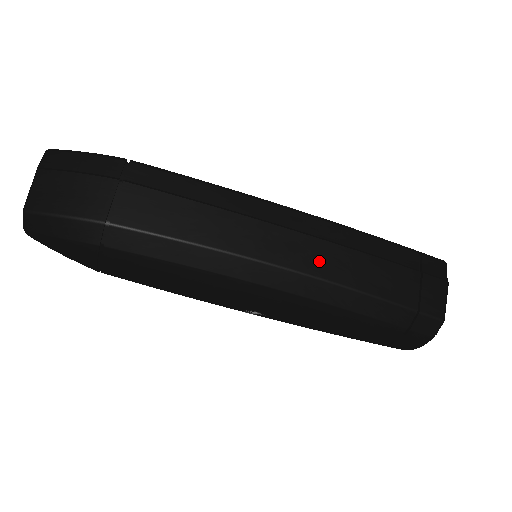
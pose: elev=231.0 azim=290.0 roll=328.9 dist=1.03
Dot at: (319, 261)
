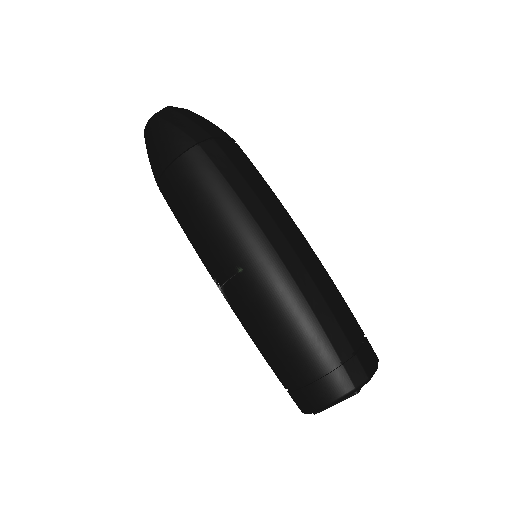
Dot at: (310, 263)
